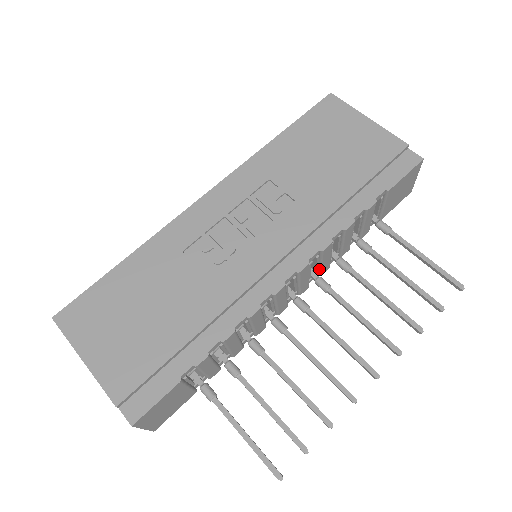
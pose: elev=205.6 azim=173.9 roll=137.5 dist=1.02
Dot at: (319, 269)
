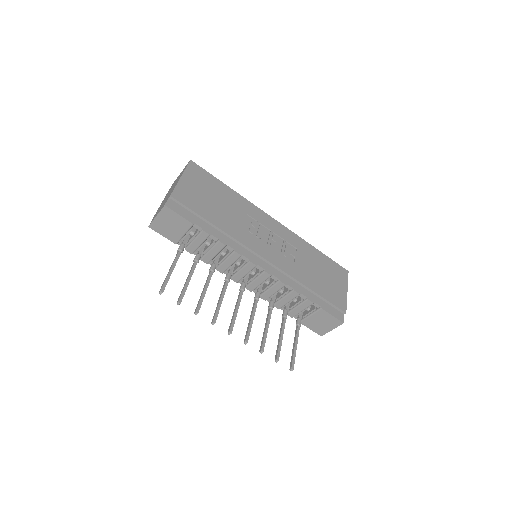
Dot at: (264, 291)
